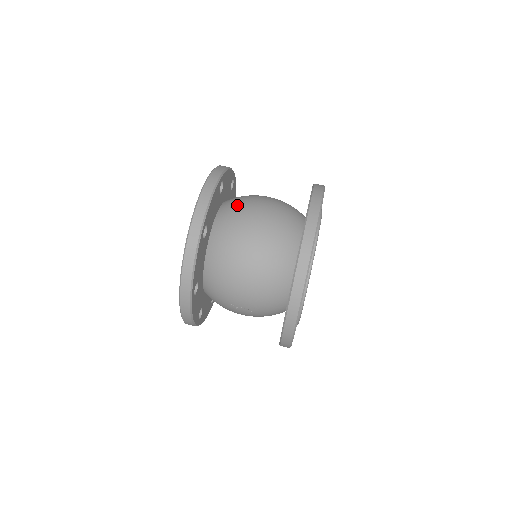
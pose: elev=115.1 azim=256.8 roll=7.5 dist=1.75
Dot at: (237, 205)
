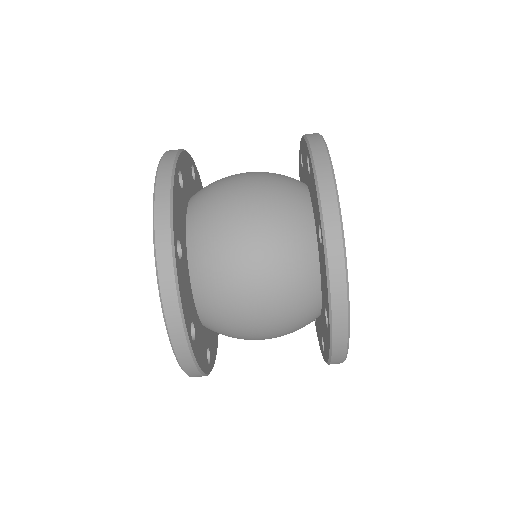
Dot at: (213, 259)
